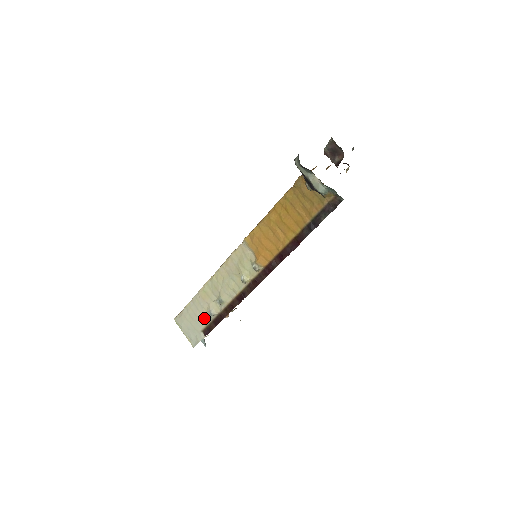
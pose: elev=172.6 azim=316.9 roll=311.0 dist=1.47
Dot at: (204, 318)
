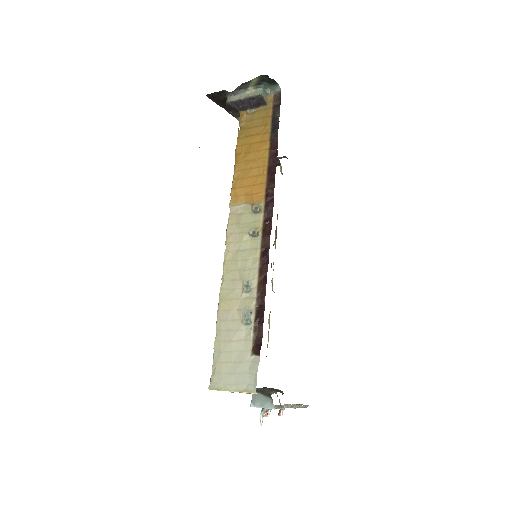
Dot at: (243, 333)
